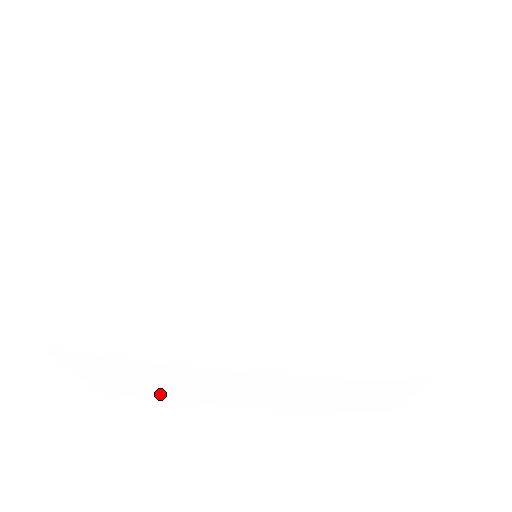
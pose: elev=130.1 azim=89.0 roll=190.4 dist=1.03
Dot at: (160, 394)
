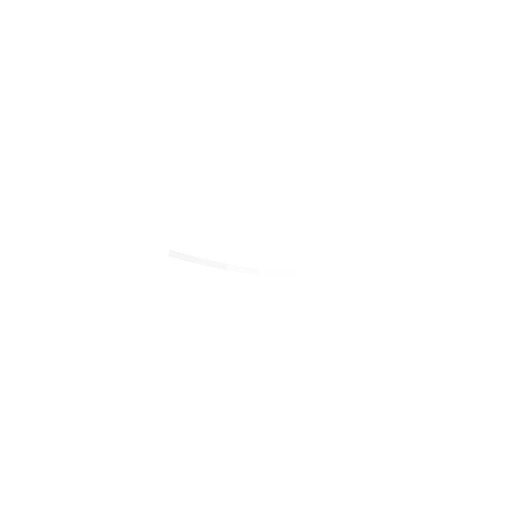
Dot at: (206, 332)
